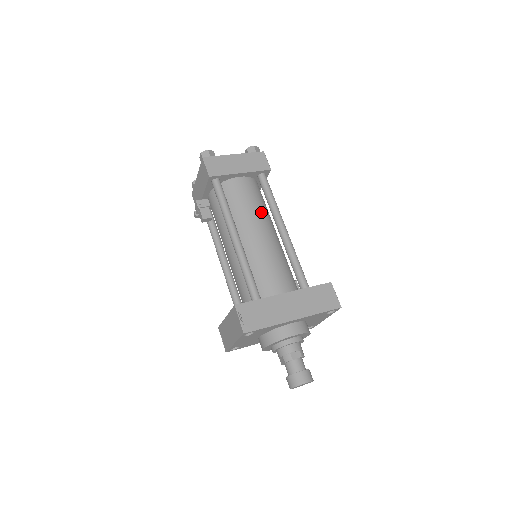
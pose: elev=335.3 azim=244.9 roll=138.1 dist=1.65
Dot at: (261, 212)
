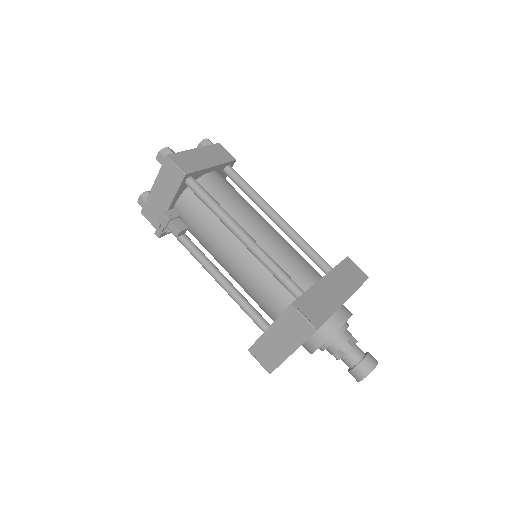
Dot at: (249, 205)
